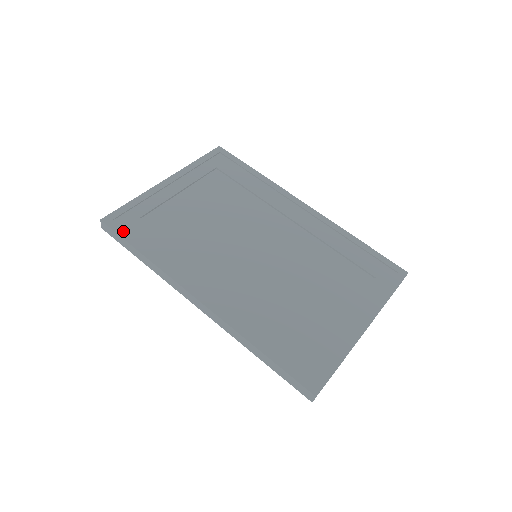
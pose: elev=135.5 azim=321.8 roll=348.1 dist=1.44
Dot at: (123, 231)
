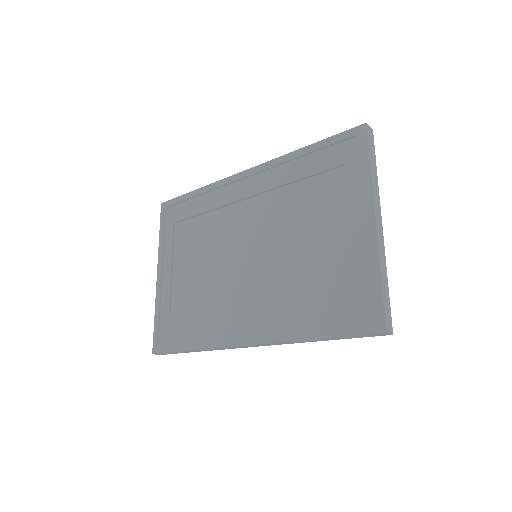
Dot at: (168, 347)
